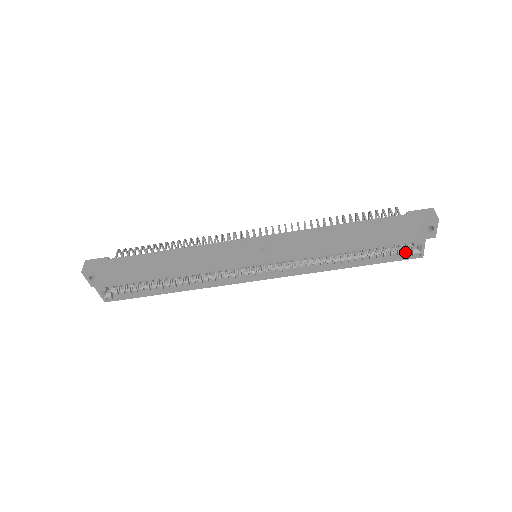
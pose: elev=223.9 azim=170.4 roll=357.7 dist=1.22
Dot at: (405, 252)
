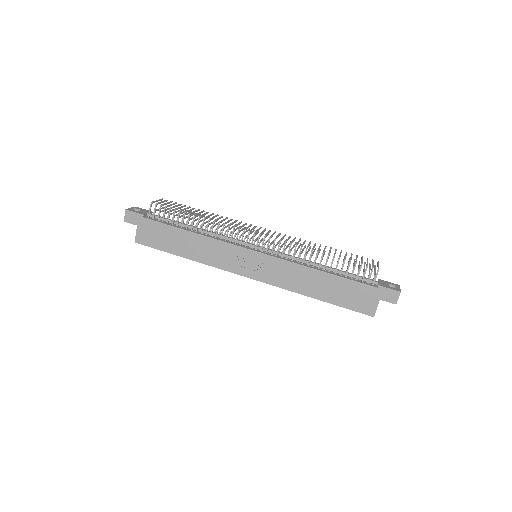
Dot at: occluded
